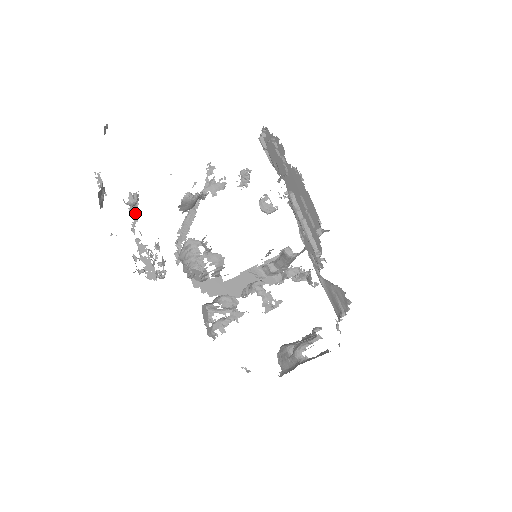
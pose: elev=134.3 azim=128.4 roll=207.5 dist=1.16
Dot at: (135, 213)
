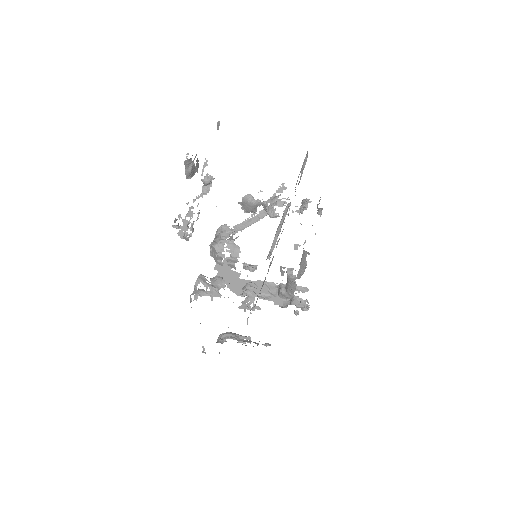
Dot at: (205, 191)
